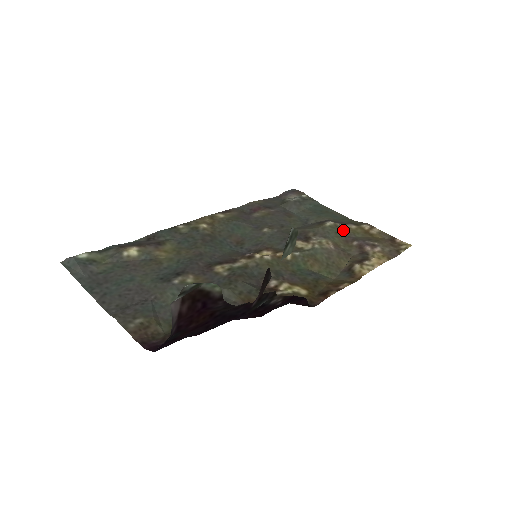
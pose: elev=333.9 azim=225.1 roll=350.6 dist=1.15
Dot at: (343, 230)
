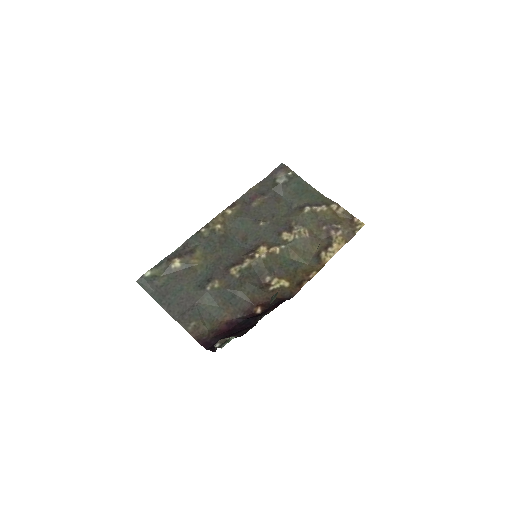
Dot at: (317, 214)
